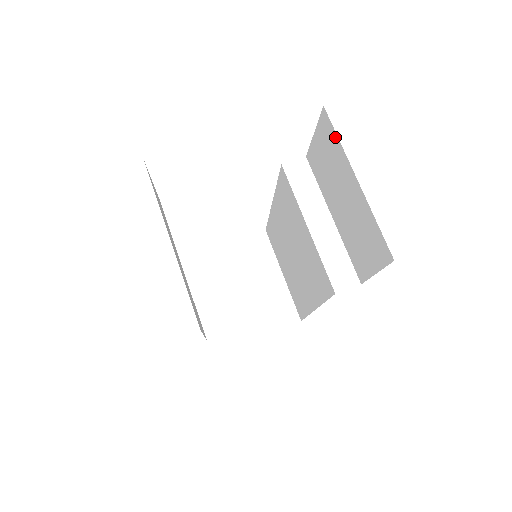
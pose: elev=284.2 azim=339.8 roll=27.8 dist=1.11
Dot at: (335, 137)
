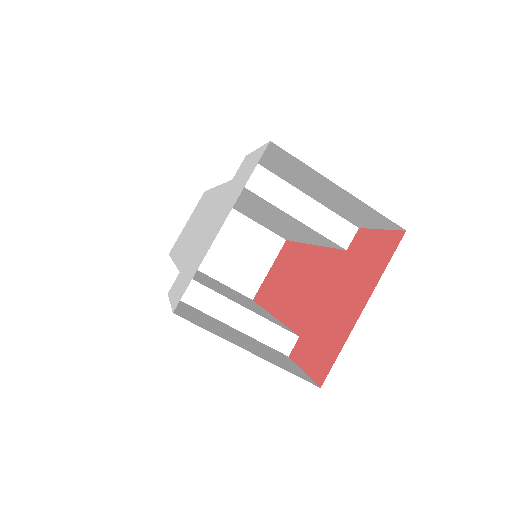
Dot at: (298, 161)
